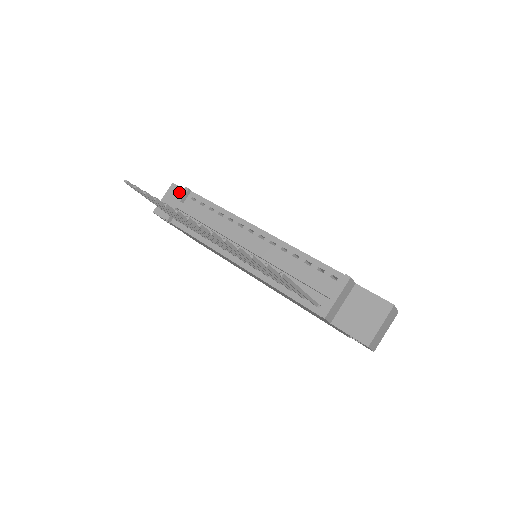
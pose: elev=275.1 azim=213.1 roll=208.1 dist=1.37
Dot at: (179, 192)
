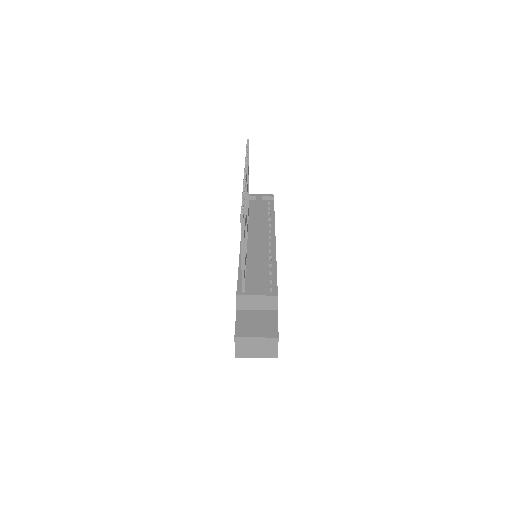
Dot at: occluded
